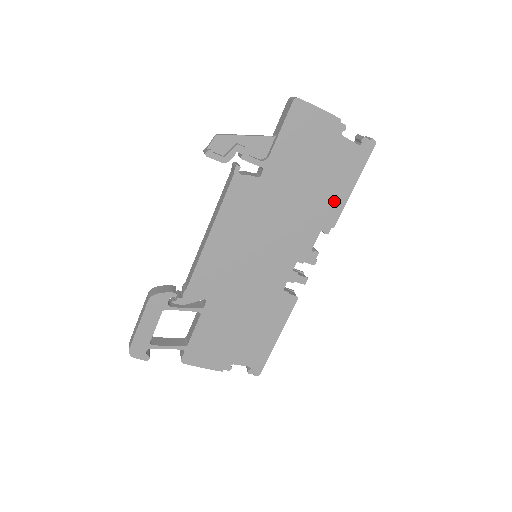
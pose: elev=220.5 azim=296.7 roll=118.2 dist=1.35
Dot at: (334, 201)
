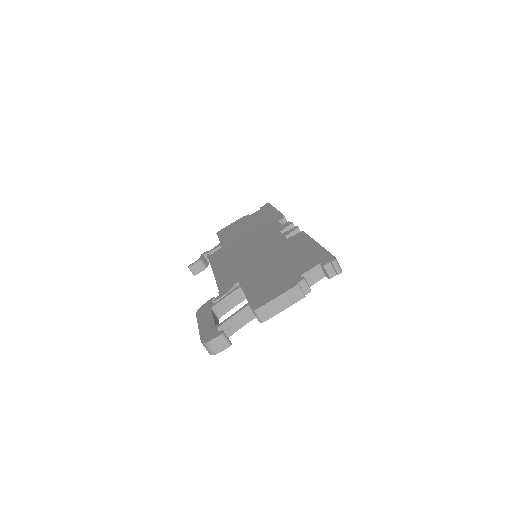
Dot at: (271, 216)
